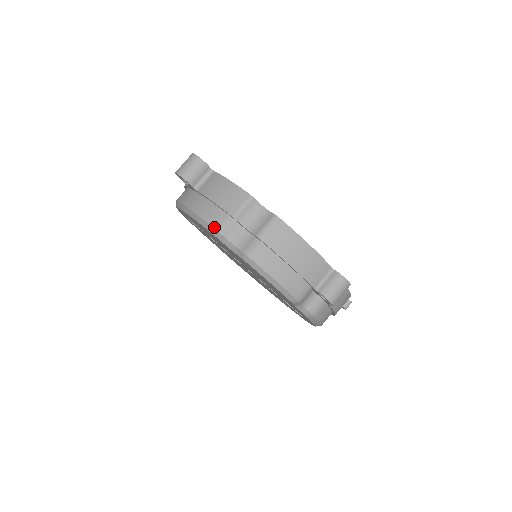
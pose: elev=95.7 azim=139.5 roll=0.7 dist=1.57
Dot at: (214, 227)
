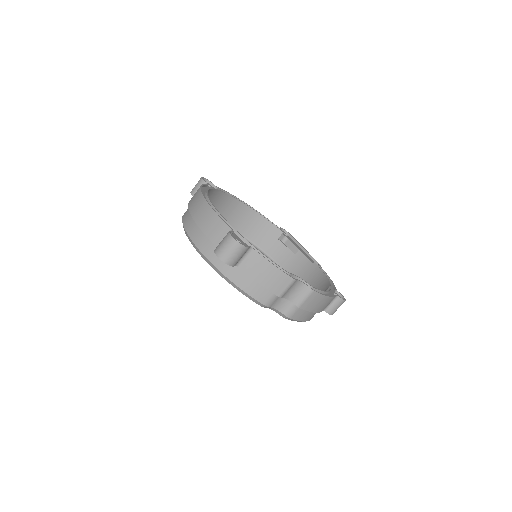
Dot at: (262, 303)
